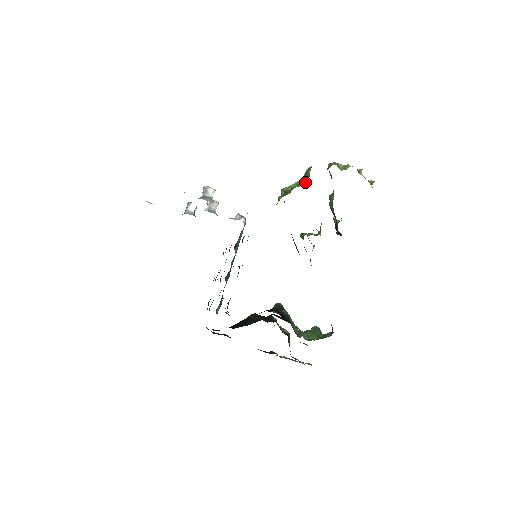
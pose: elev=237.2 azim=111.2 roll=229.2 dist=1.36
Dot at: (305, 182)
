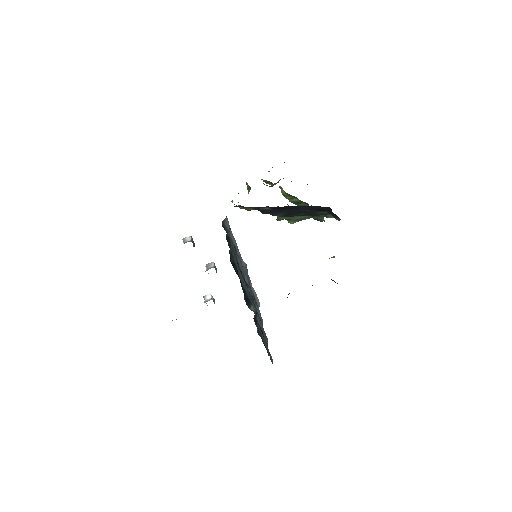
Dot at: occluded
